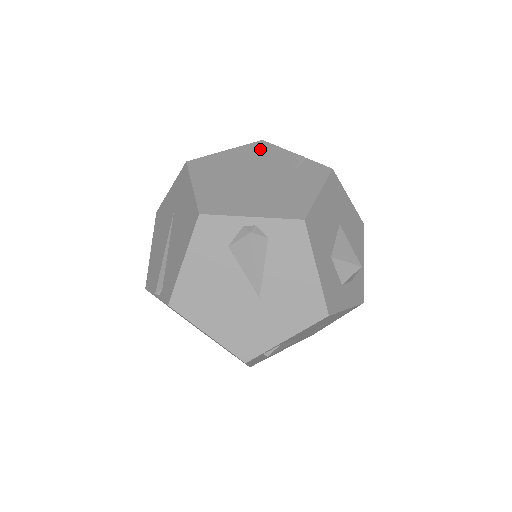
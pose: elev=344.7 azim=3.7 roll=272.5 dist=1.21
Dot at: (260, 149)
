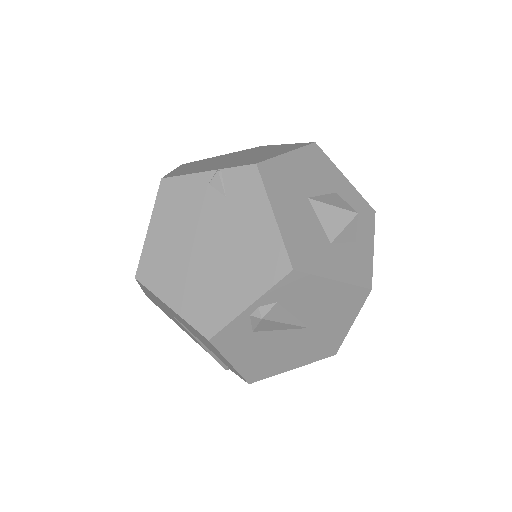
Dot at: (172, 197)
